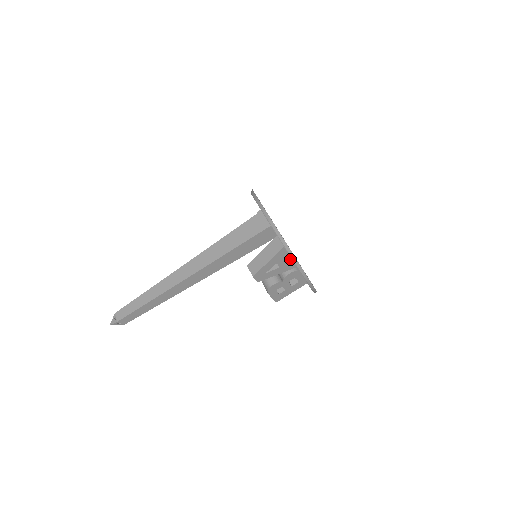
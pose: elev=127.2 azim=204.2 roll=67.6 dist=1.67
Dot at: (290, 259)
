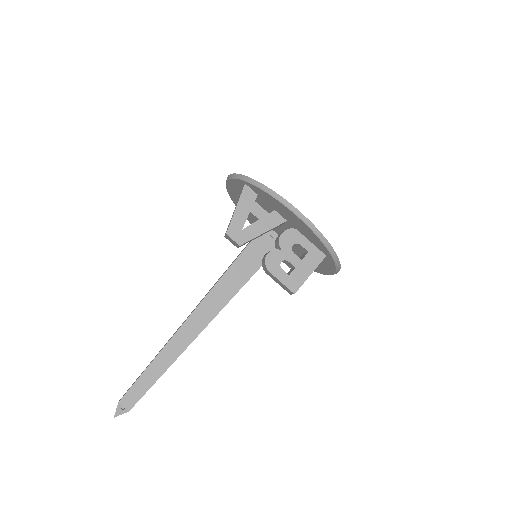
Dot at: (272, 212)
